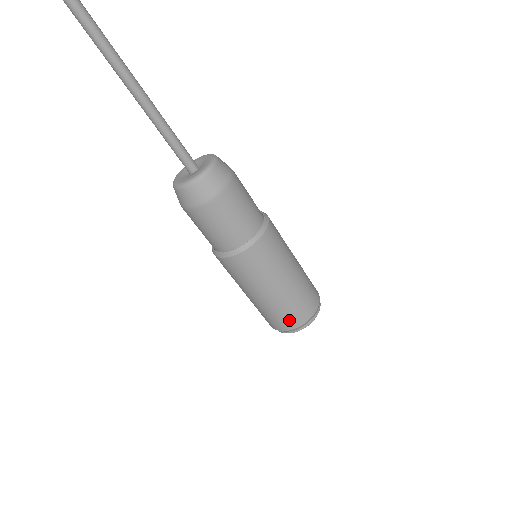
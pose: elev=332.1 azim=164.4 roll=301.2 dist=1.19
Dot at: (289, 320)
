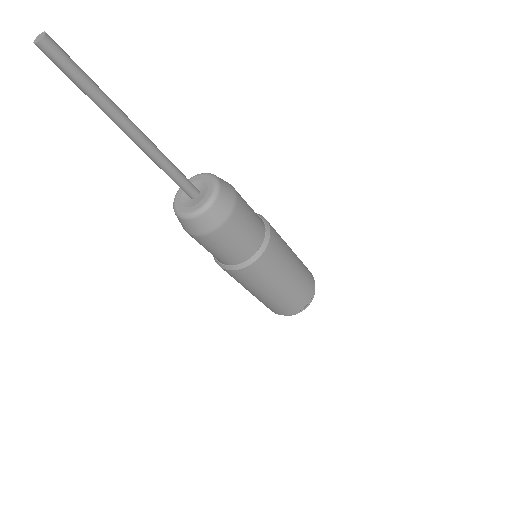
Dot at: occluded
